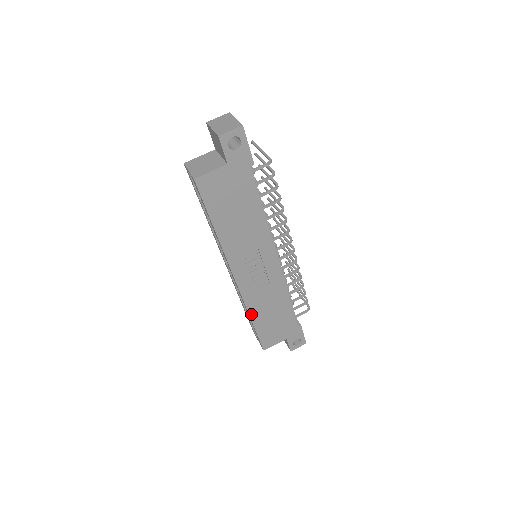
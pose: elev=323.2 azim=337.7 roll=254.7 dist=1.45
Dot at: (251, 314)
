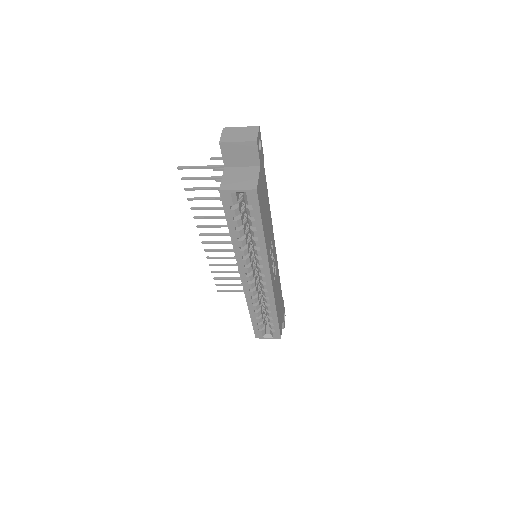
Dot at: (276, 307)
